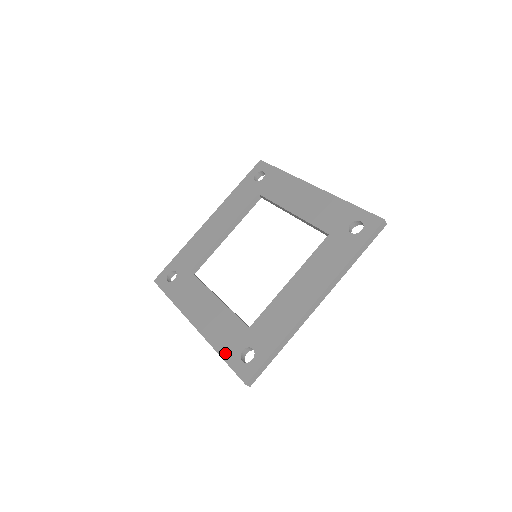
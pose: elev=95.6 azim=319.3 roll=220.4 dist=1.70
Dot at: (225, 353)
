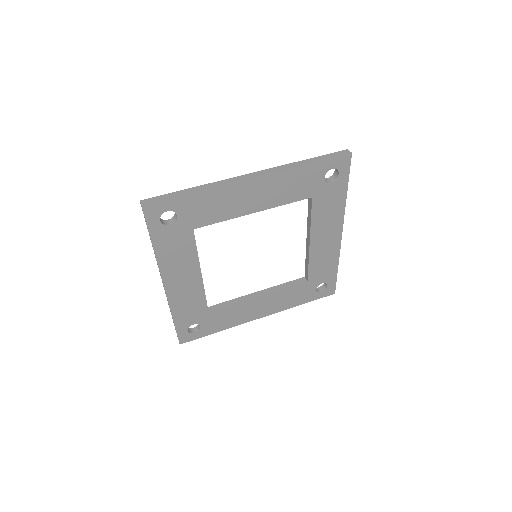
Dot at: occluded
